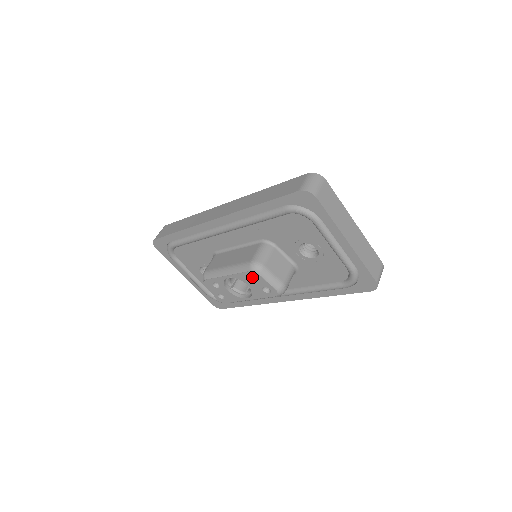
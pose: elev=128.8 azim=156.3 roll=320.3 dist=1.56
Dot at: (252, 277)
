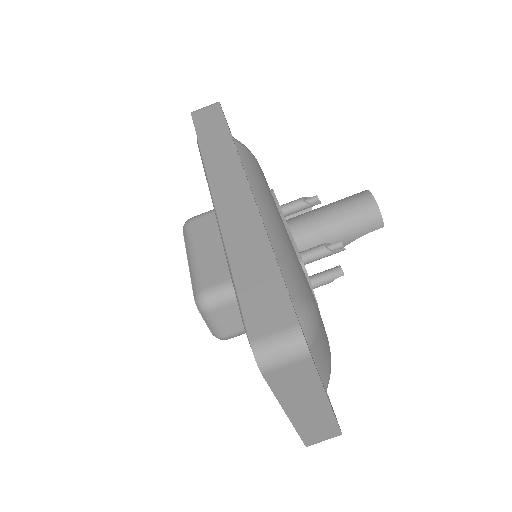
Dot at: occluded
